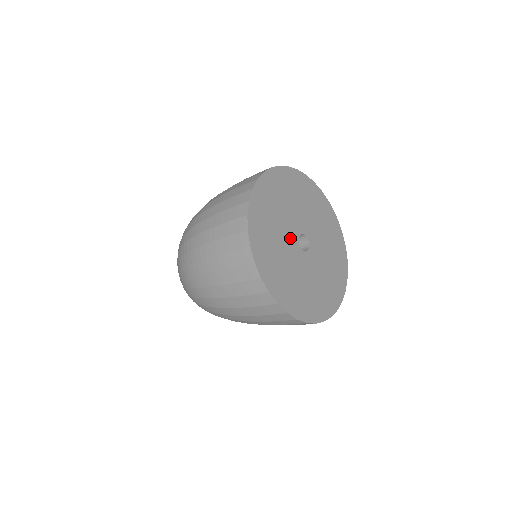
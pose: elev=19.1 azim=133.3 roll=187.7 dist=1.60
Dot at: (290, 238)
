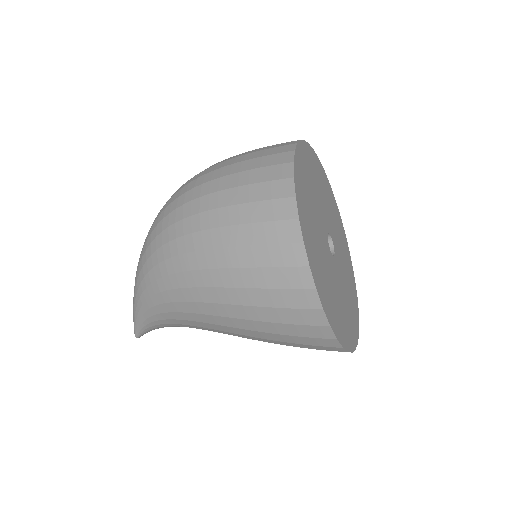
Dot at: (324, 217)
